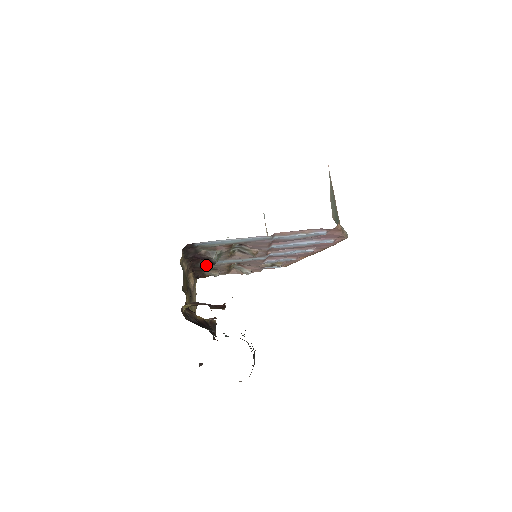
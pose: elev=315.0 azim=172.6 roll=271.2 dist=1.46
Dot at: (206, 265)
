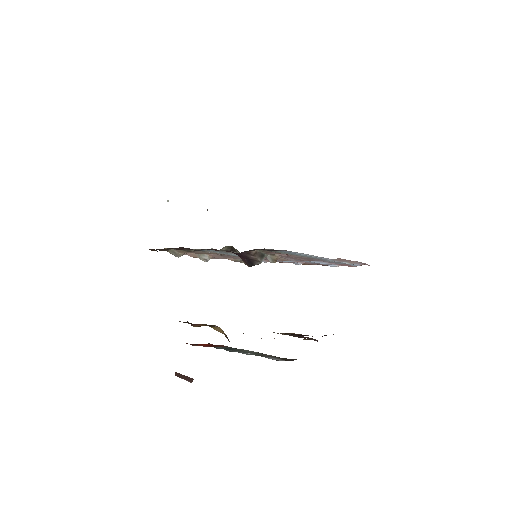
Dot at: (196, 249)
